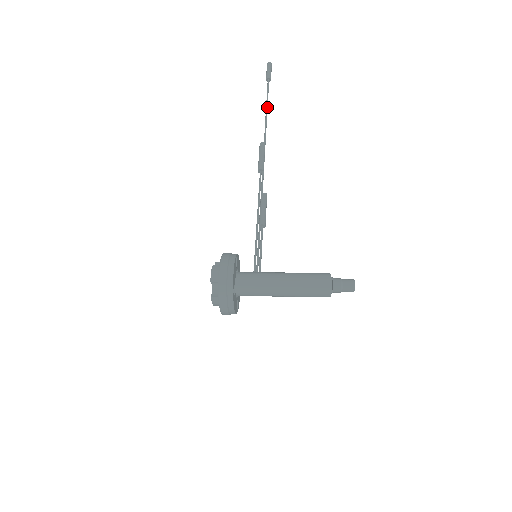
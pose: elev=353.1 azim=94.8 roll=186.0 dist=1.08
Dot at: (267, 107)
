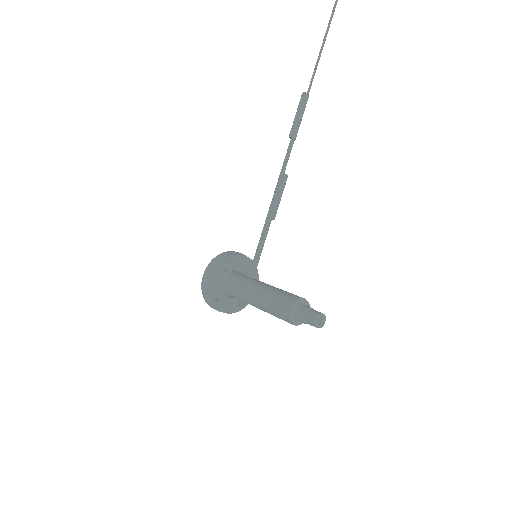
Dot at: (329, 25)
